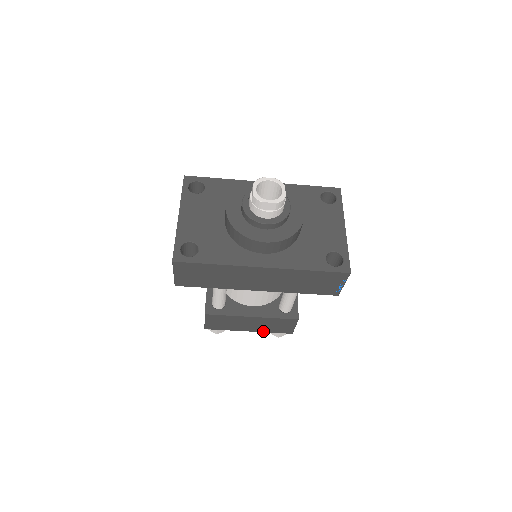
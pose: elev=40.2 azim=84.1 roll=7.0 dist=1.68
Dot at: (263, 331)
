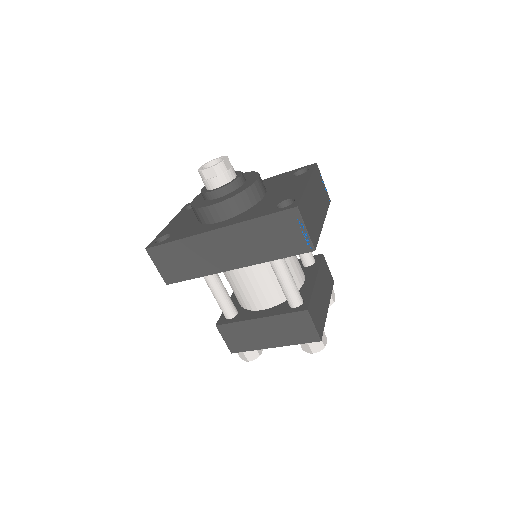
Dot at: (288, 344)
